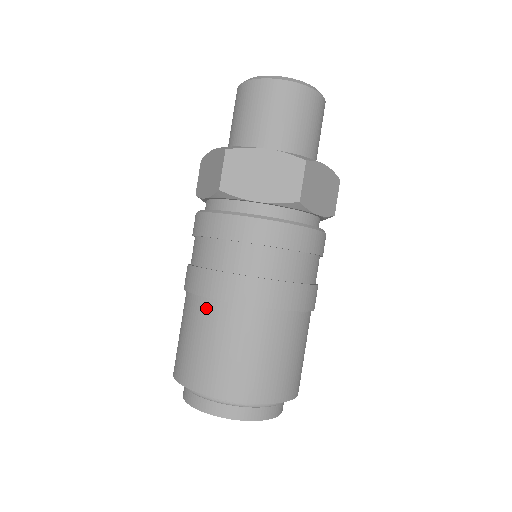
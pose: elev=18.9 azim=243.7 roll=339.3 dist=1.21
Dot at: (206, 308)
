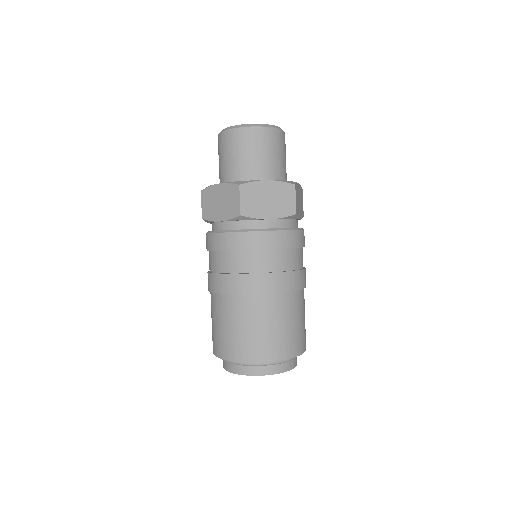
Dot at: (211, 298)
